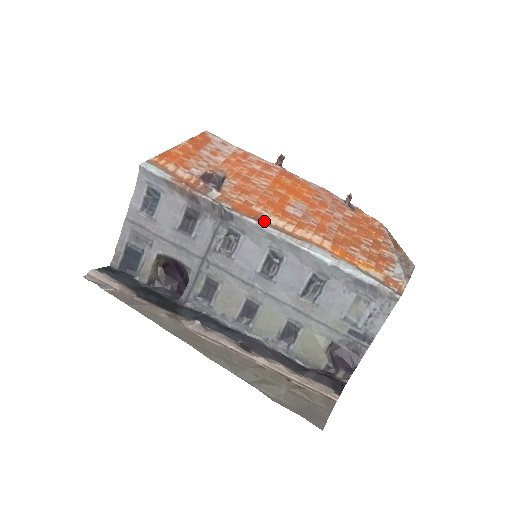
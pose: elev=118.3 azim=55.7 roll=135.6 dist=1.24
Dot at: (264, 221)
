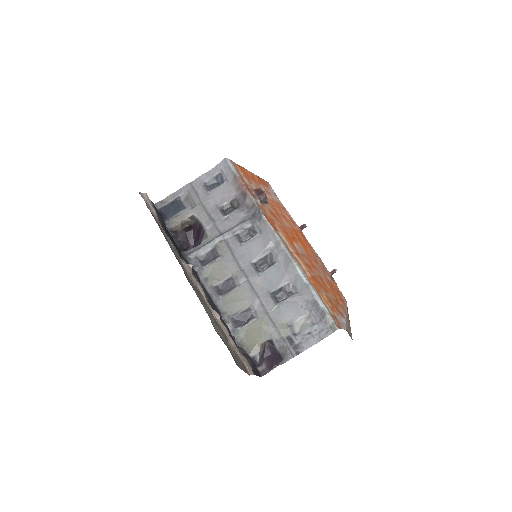
Dot at: (279, 234)
